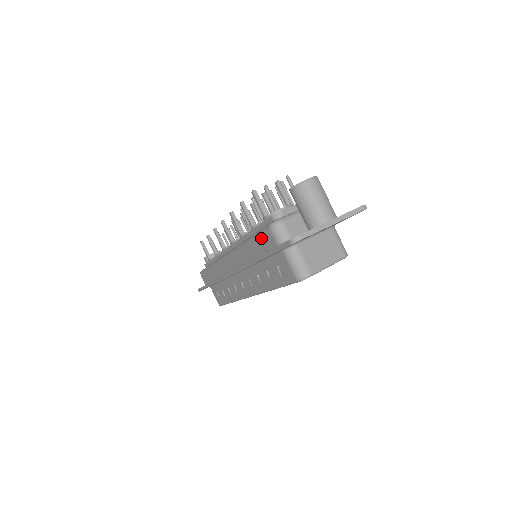
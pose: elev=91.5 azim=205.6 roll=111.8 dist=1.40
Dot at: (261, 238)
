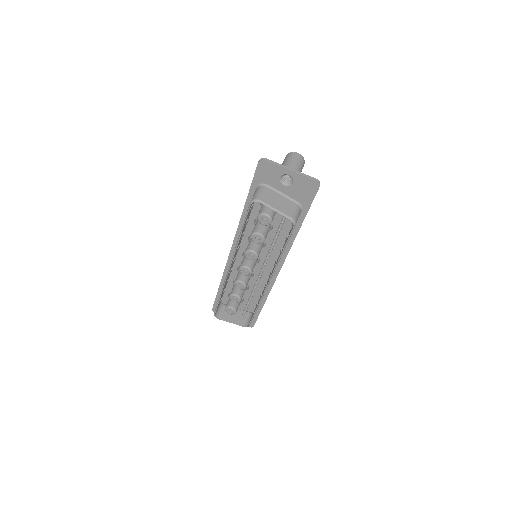
Dot at: occluded
